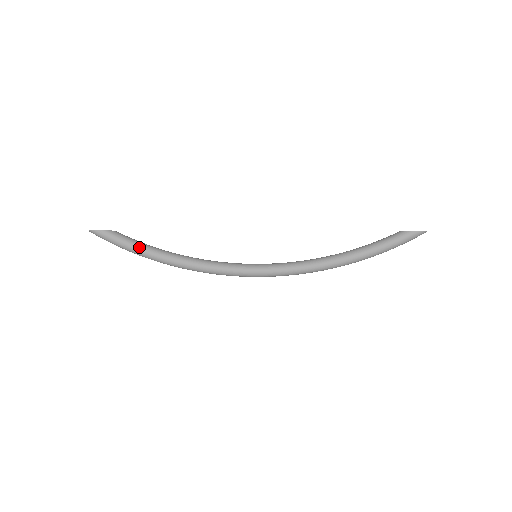
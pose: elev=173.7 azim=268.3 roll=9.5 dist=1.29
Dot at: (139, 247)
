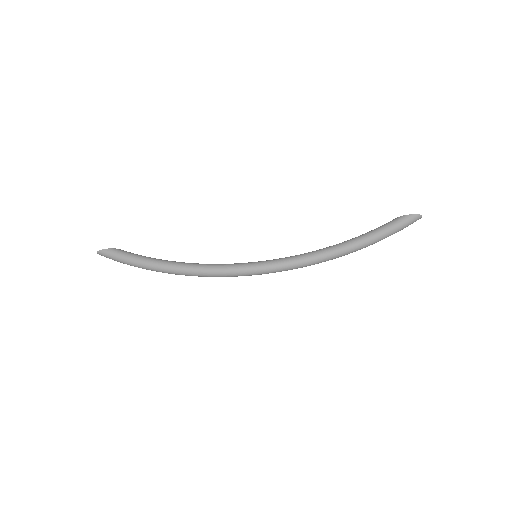
Dot at: (143, 258)
